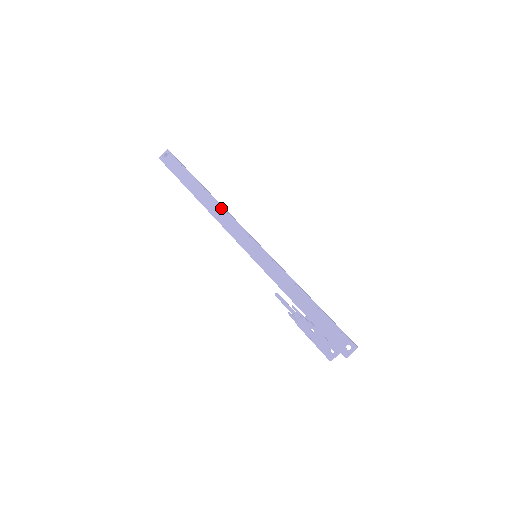
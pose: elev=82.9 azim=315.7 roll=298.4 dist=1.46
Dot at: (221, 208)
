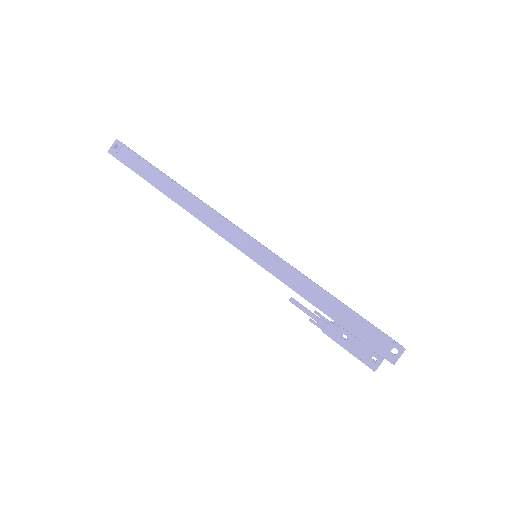
Dot at: (200, 203)
